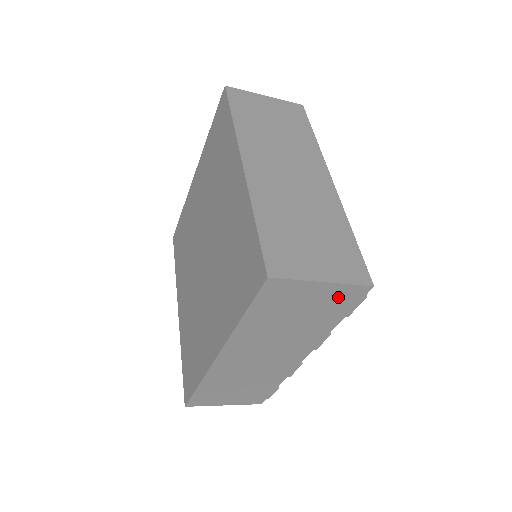
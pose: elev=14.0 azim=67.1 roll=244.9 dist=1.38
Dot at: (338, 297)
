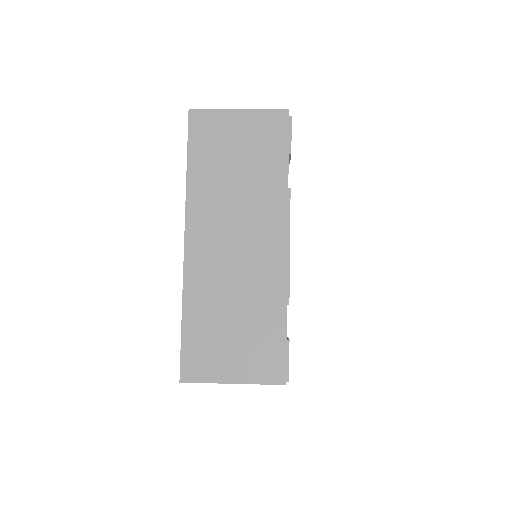
Dot at: occluded
